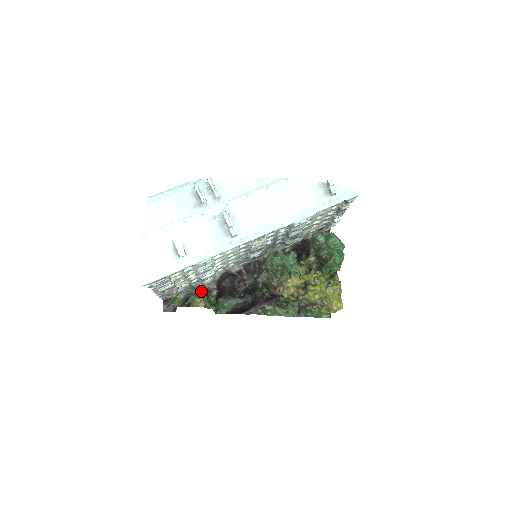
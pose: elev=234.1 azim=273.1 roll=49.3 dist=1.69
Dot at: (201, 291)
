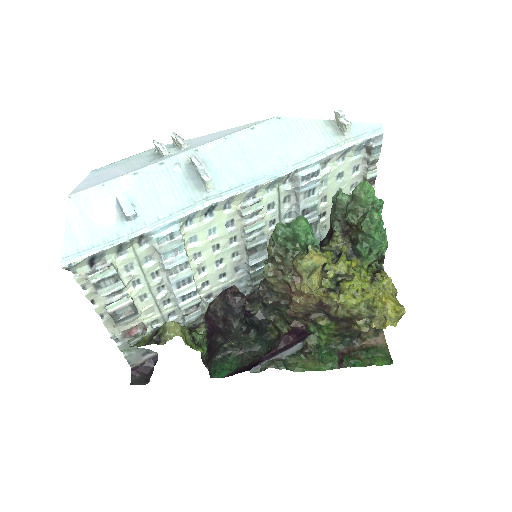
Dot at: occluded
